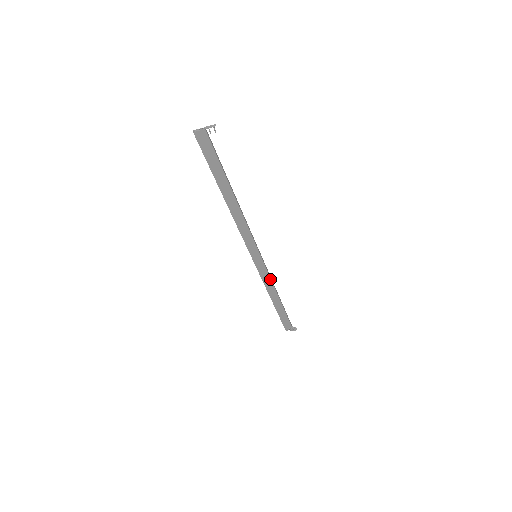
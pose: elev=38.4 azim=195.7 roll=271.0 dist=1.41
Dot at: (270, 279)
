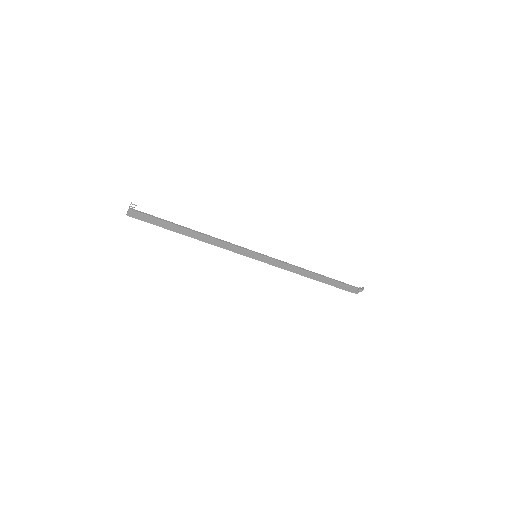
Dot at: (287, 264)
